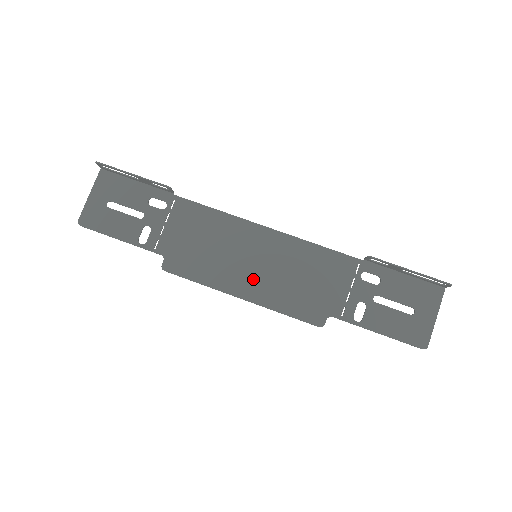
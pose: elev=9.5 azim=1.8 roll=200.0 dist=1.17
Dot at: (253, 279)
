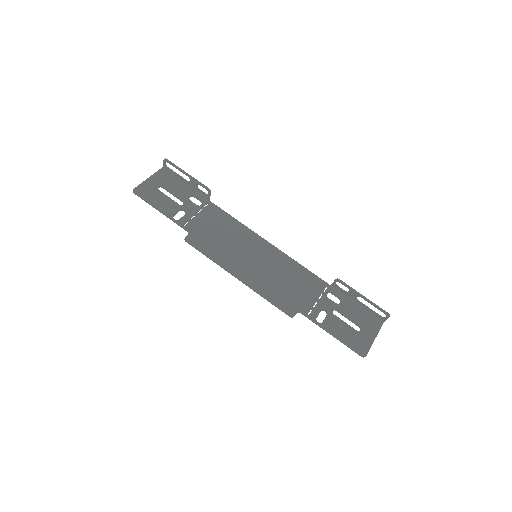
Dot at: (250, 269)
